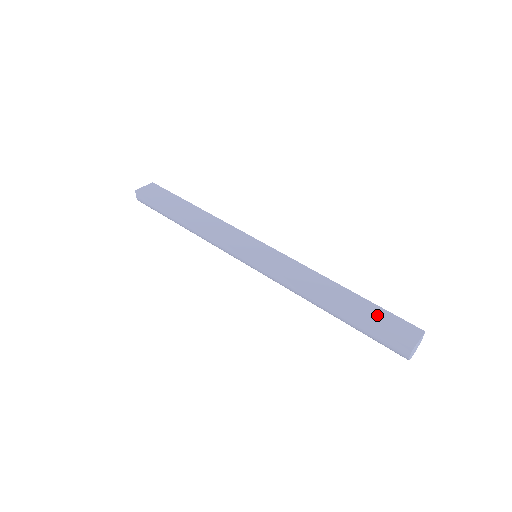
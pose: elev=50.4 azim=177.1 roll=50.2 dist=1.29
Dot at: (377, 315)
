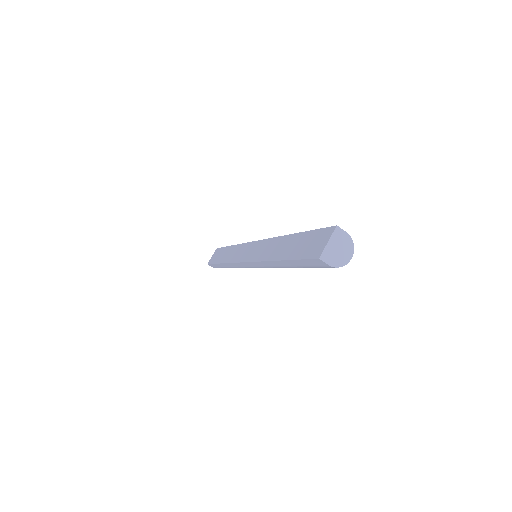
Dot at: (304, 243)
